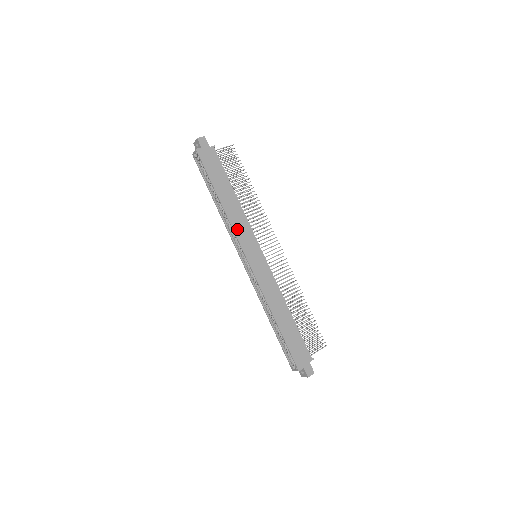
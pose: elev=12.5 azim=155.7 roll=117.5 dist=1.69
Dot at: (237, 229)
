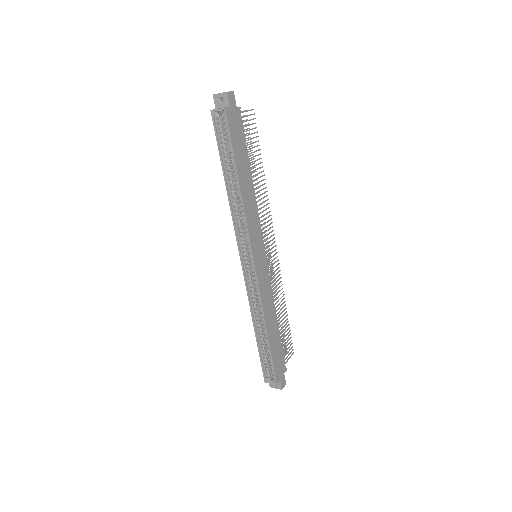
Dot at: (250, 224)
